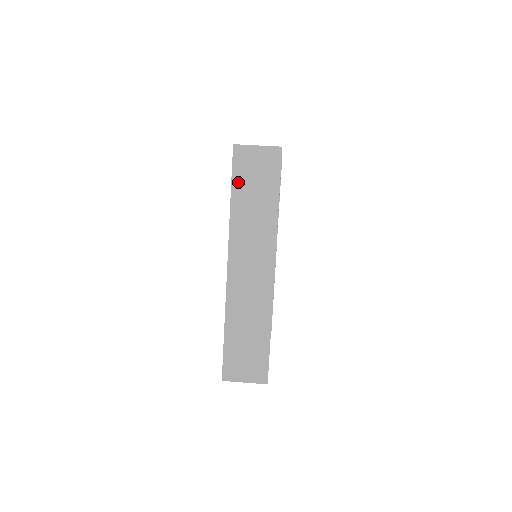
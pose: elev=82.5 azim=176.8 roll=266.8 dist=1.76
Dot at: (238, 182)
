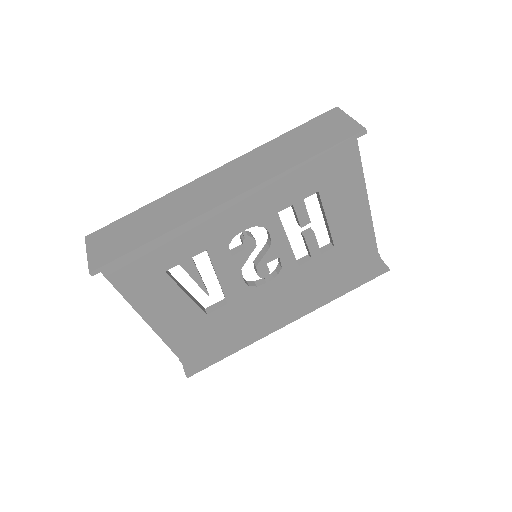
Dot at: (303, 129)
